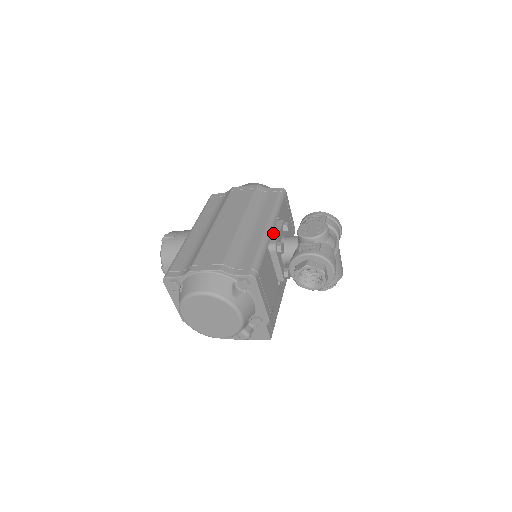
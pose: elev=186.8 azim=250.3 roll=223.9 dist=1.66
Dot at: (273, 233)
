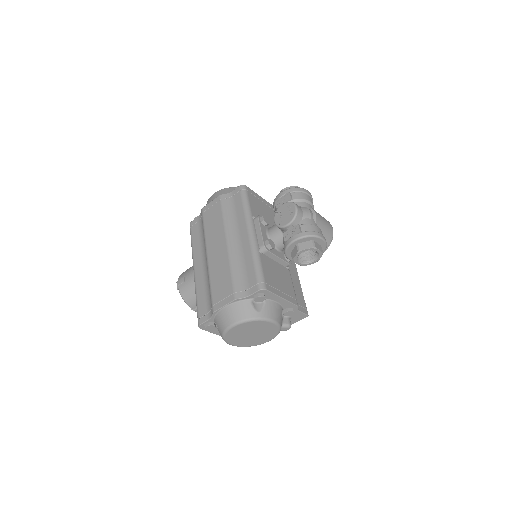
Dot at: (257, 236)
